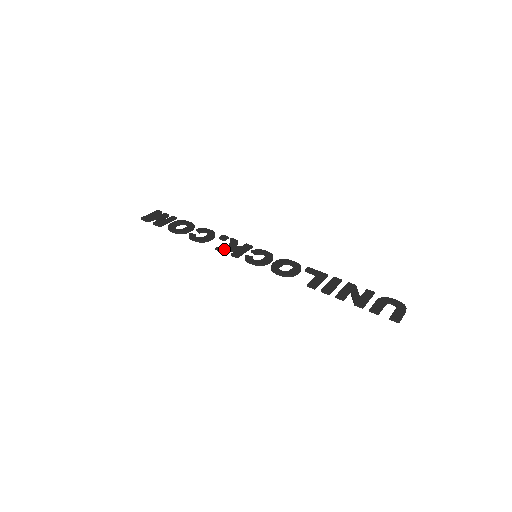
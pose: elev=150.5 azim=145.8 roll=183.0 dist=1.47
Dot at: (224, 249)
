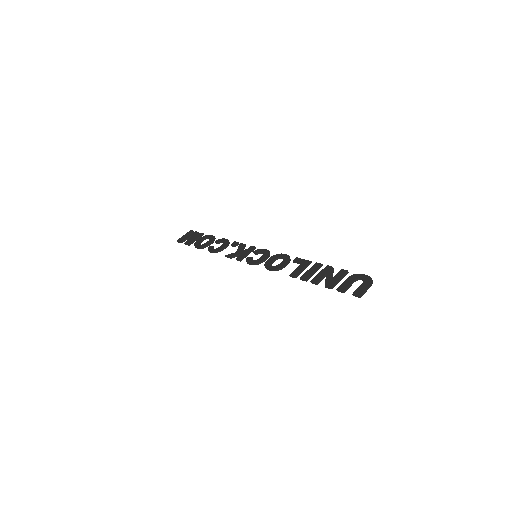
Dot at: (231, 255)
